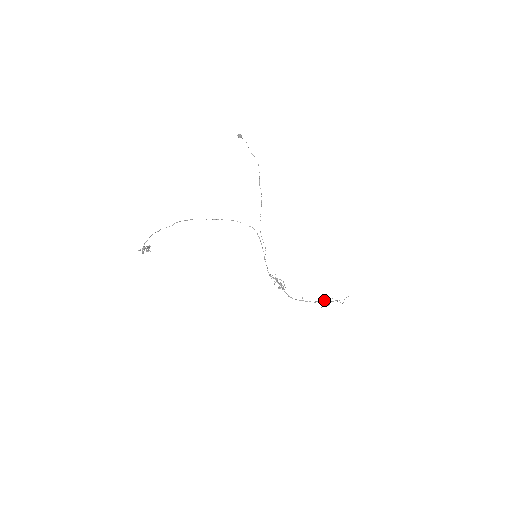
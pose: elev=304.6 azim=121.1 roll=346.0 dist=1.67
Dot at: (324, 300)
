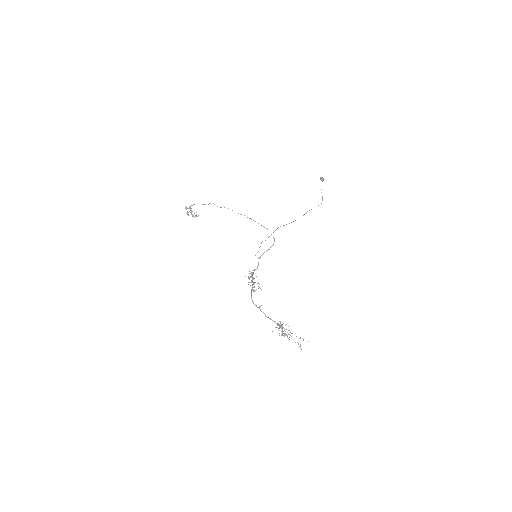
Dot at: occluded
